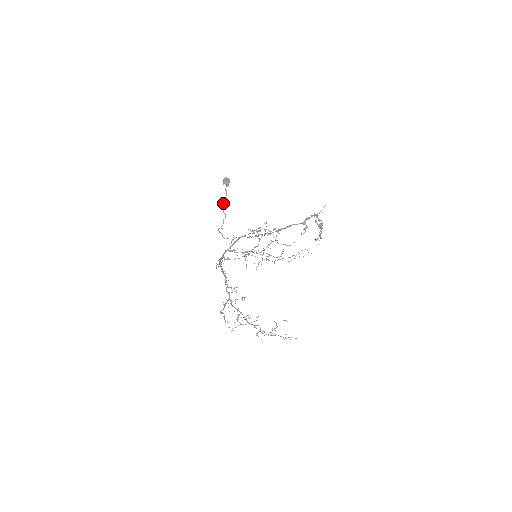
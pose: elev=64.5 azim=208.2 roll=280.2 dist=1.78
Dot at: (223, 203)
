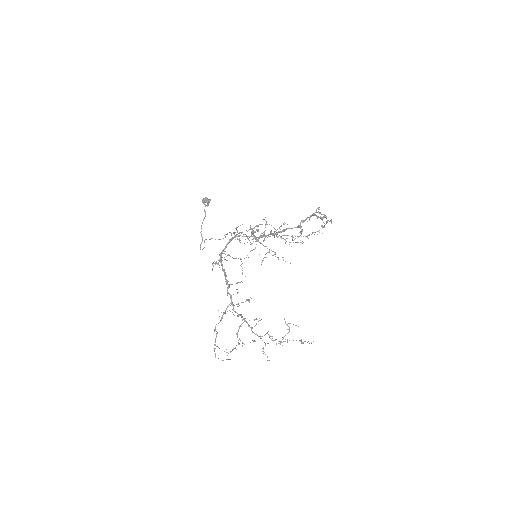
Dot at: (201, 225)
